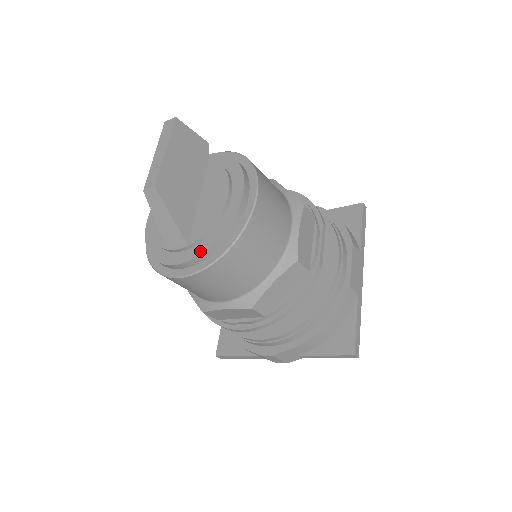
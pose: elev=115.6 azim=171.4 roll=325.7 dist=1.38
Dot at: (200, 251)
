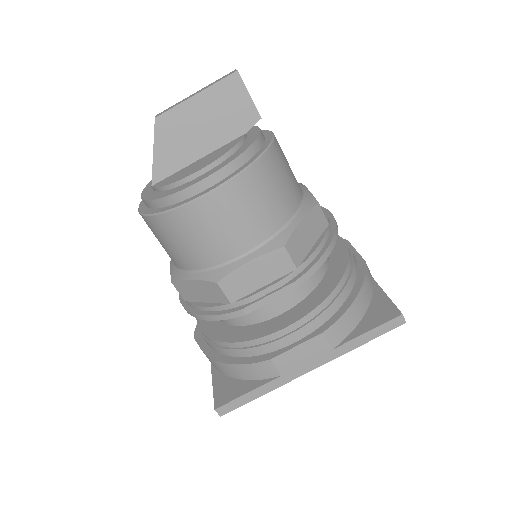
Dot at: (148, 197)
